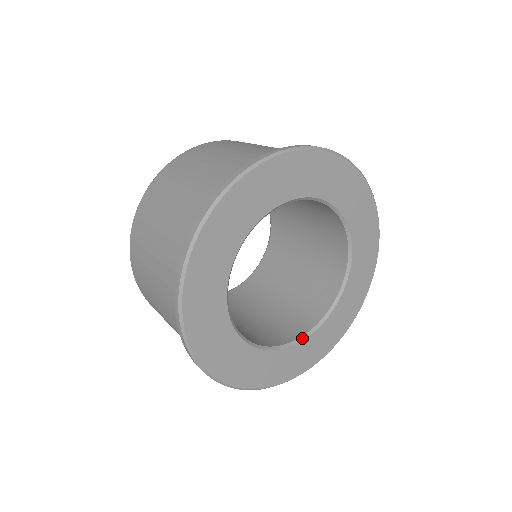
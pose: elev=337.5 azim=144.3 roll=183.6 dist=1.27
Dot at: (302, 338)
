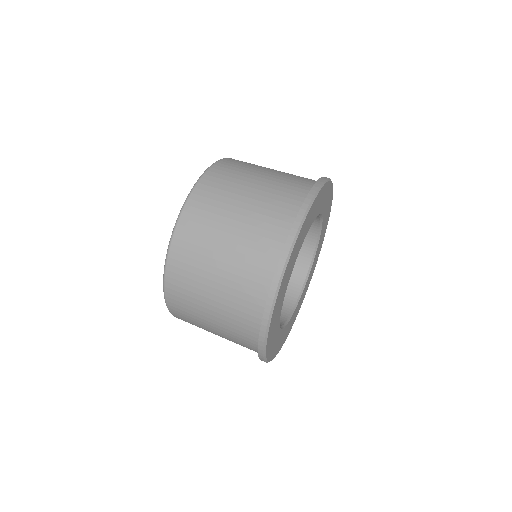
Dot at: (299, 299)
